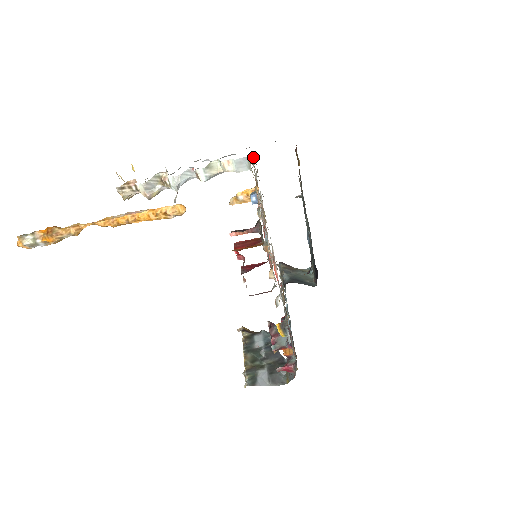
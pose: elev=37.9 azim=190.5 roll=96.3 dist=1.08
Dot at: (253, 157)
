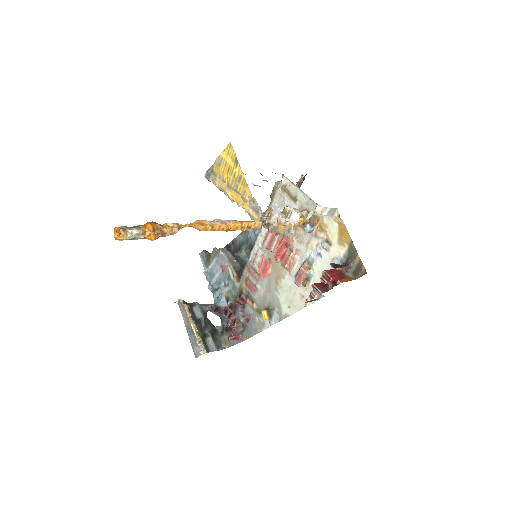
Dot at: (285, 183)
